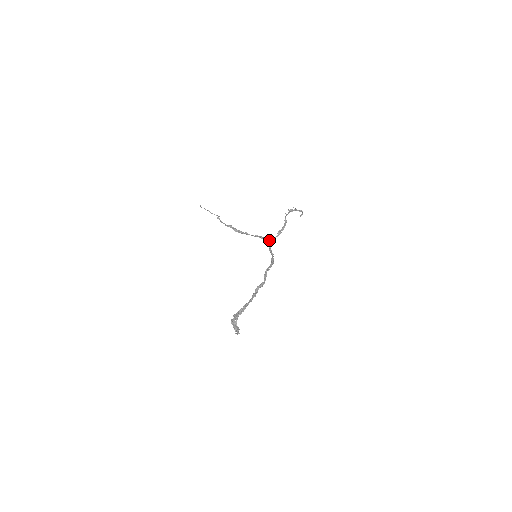
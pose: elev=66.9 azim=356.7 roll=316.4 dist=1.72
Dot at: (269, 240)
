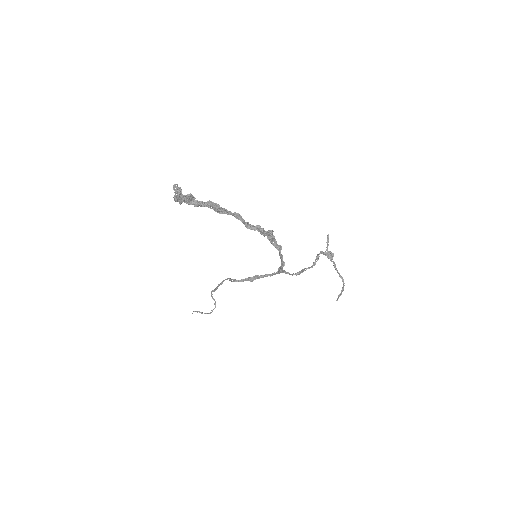
Dot at: (282, 271)
